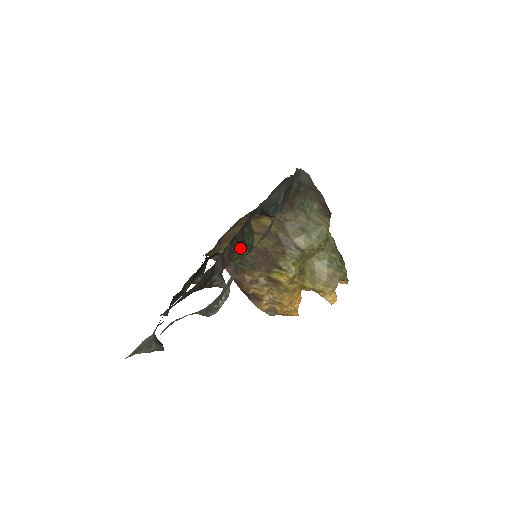
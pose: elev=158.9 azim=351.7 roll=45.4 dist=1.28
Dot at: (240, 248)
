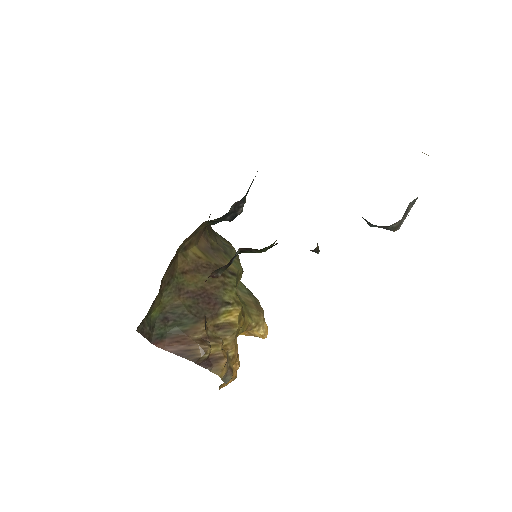
Dot at: occluded
